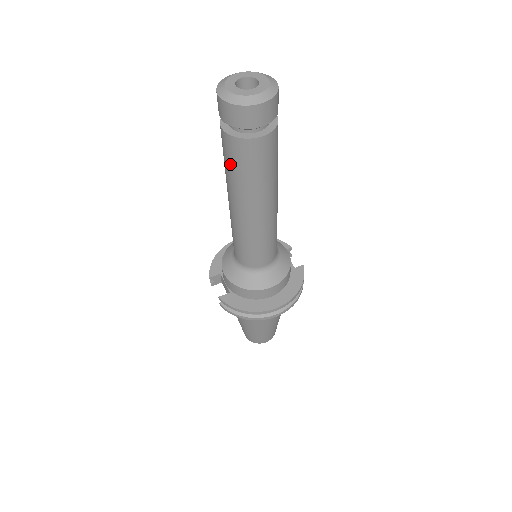
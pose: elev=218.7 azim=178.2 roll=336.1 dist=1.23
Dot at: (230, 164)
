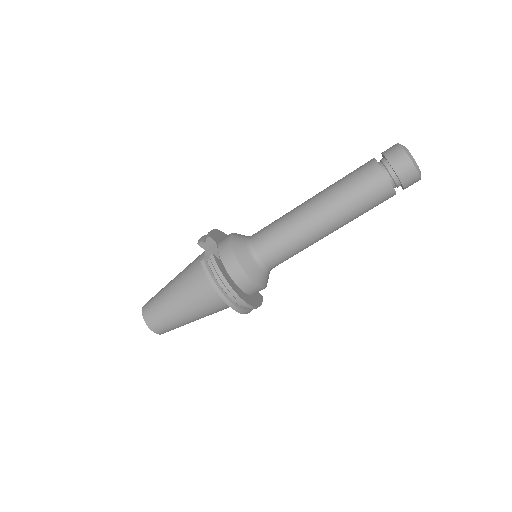
Dot at: (356, 183)
